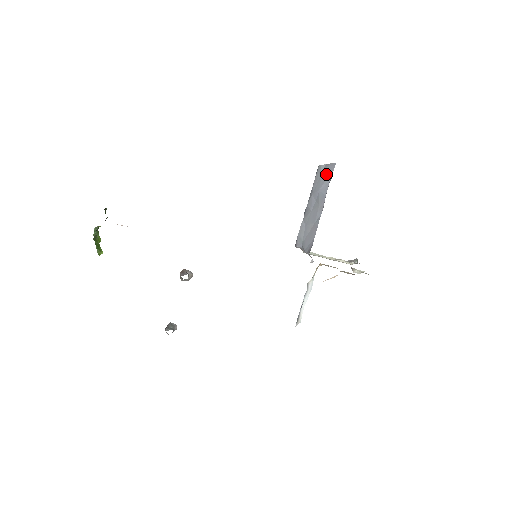
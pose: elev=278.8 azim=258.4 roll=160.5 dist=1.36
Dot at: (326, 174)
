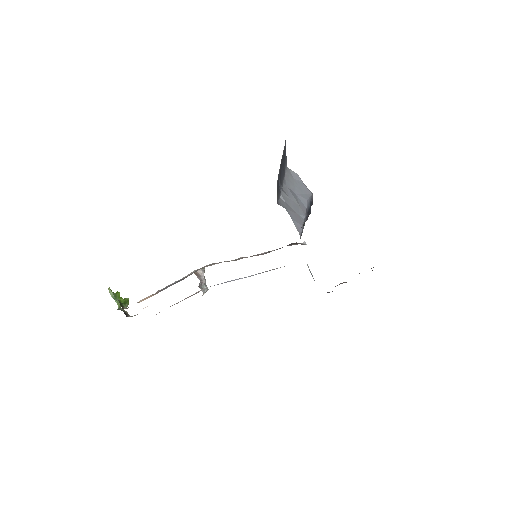
Dot at: (301, 188)
